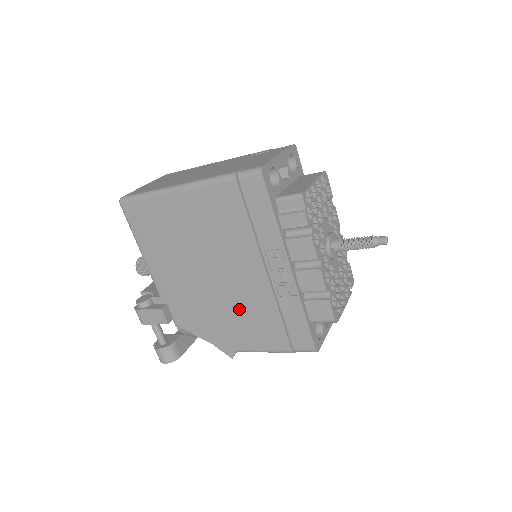
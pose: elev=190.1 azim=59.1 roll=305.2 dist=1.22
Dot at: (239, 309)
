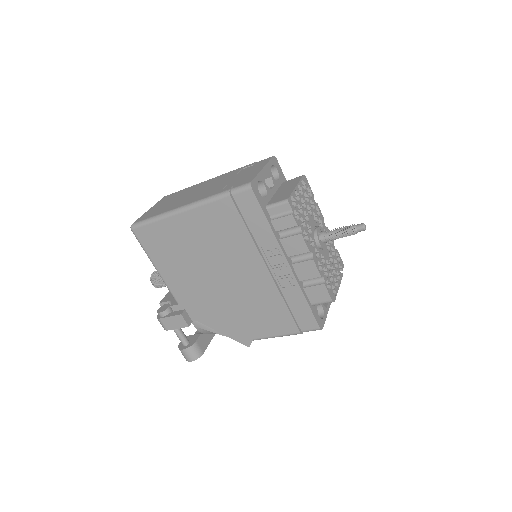
Dot at: (249, 304)
